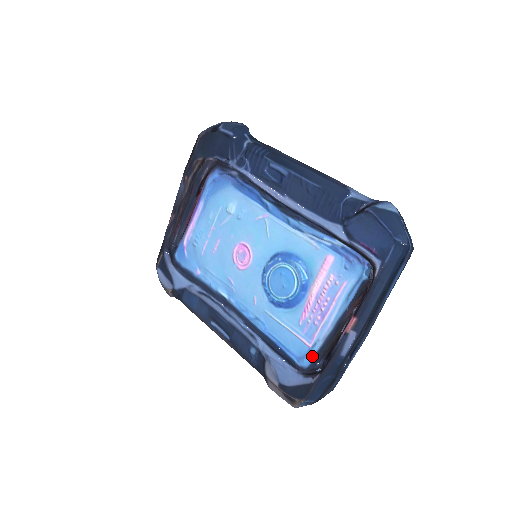
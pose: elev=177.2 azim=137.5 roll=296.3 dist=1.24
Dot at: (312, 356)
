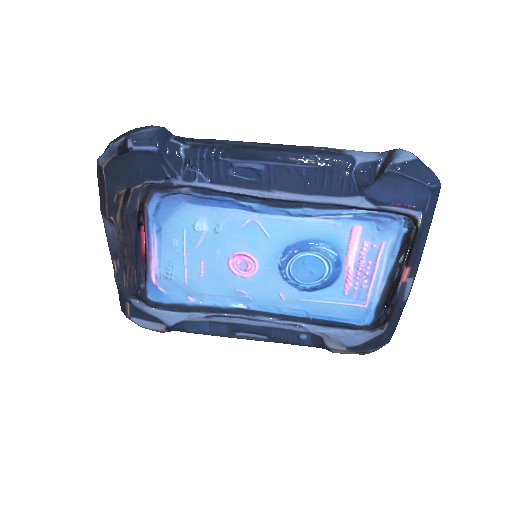
Dot at: (372, 313)
